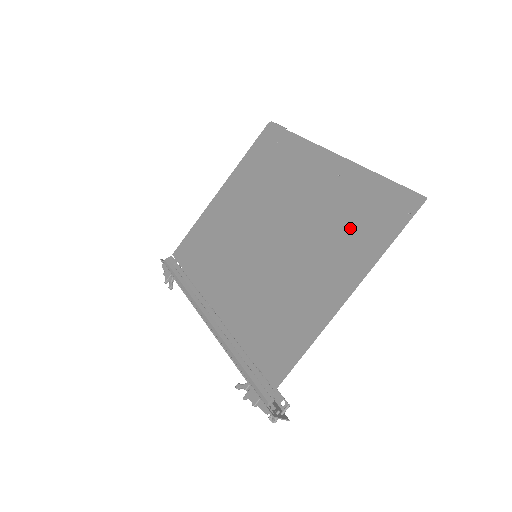
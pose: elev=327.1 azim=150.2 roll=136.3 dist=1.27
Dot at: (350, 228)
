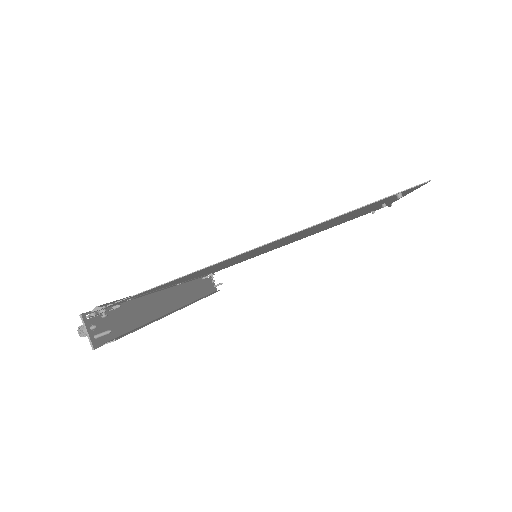
Dot at: occluded
